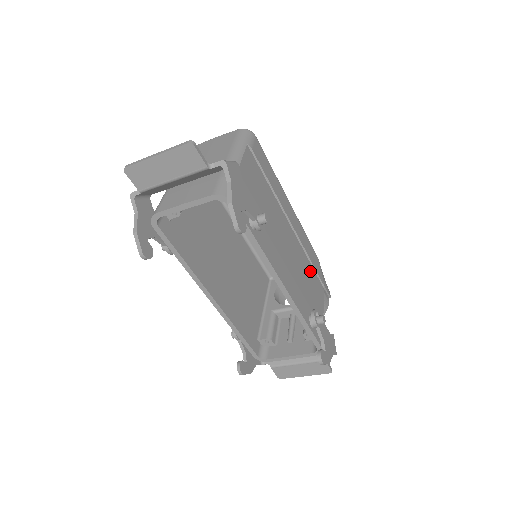
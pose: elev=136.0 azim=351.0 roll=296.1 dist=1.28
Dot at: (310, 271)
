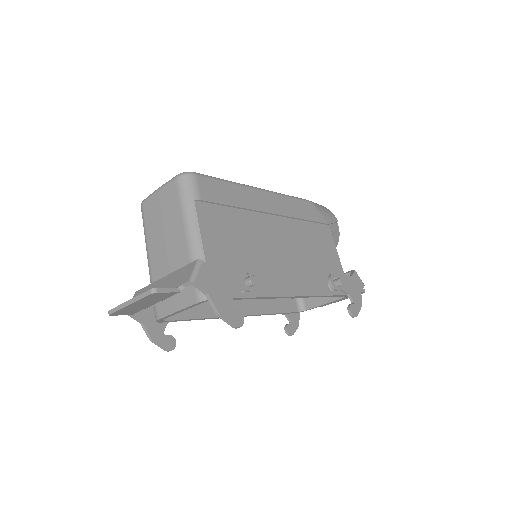
Dot at: (310, 231)
